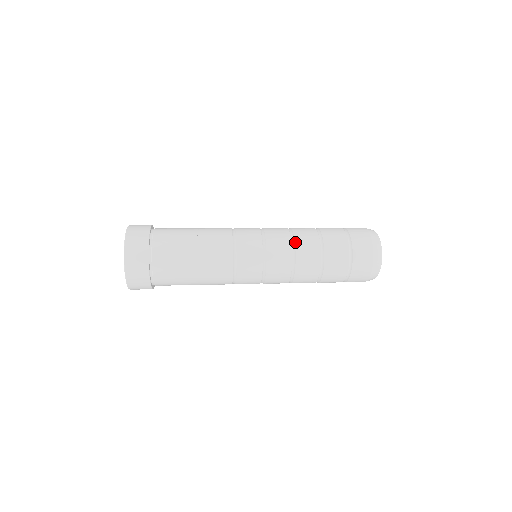
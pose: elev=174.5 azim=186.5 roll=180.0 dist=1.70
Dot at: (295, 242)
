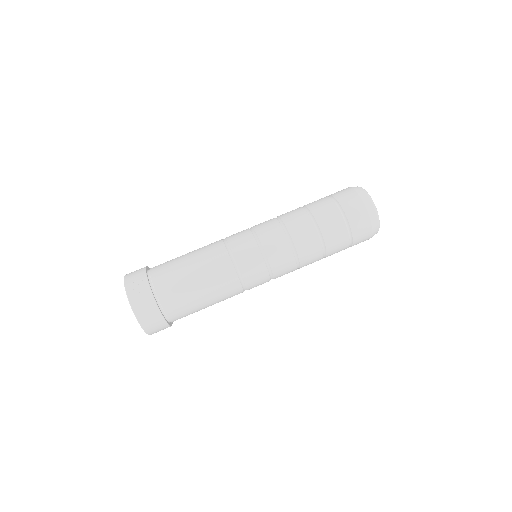
Dot at: (280, 218)
